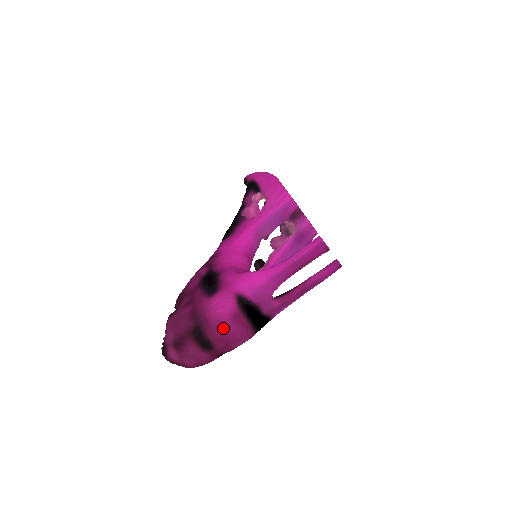
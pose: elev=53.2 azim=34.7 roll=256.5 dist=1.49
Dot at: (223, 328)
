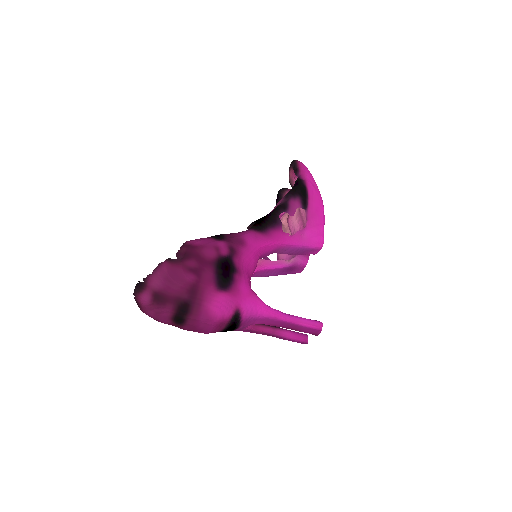
Dot at: (205, 323)
